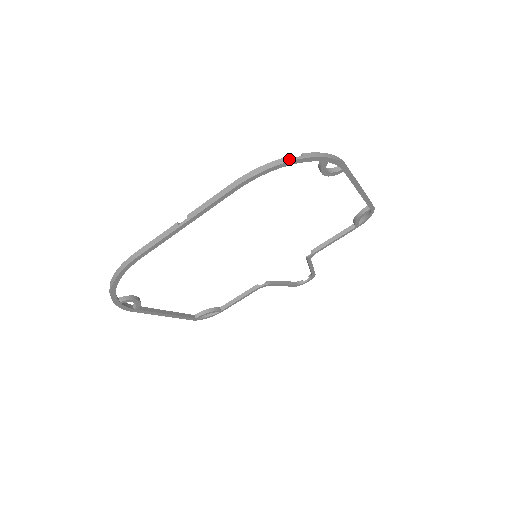
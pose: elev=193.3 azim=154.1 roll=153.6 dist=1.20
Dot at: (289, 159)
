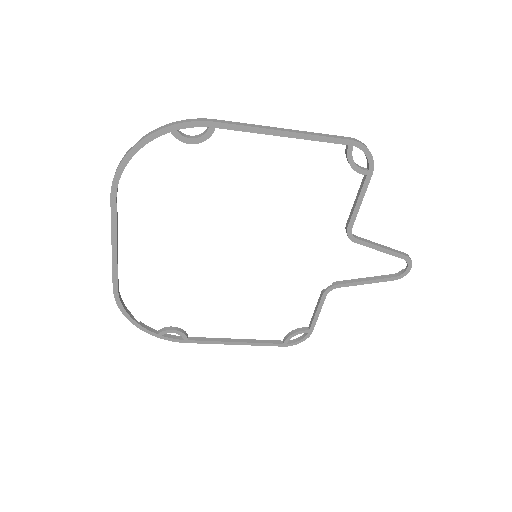
Dot at: (129, 150)
